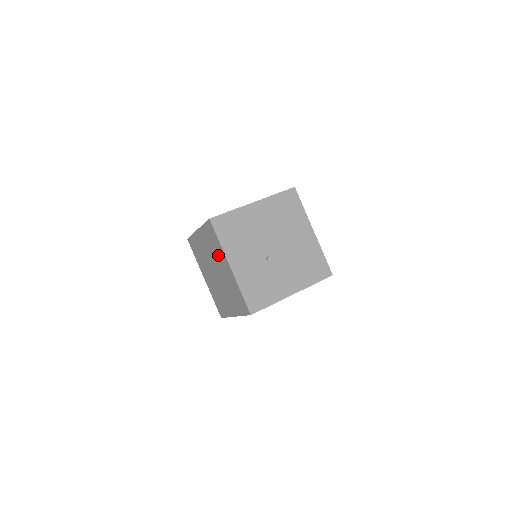
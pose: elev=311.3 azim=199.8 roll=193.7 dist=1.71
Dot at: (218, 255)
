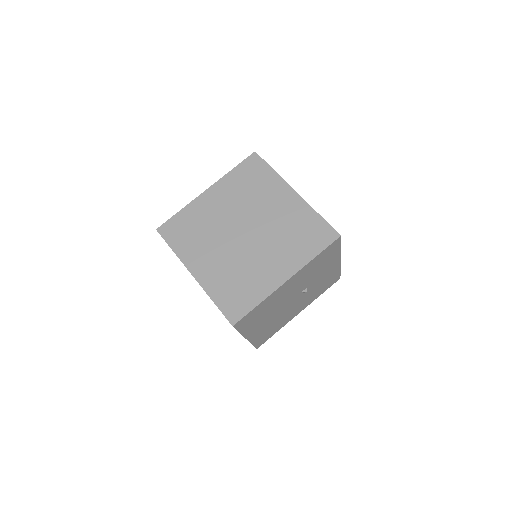
Dot at: (264, 193)
